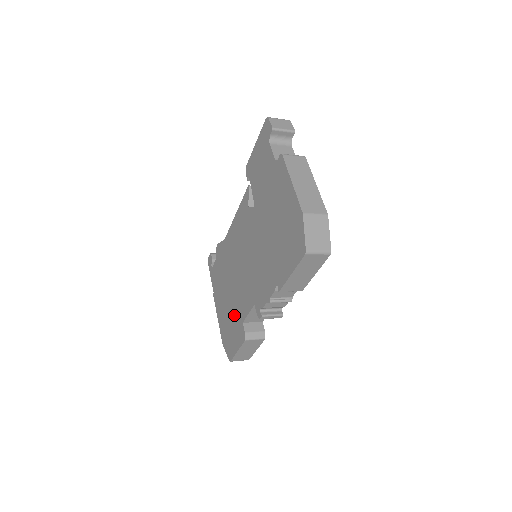
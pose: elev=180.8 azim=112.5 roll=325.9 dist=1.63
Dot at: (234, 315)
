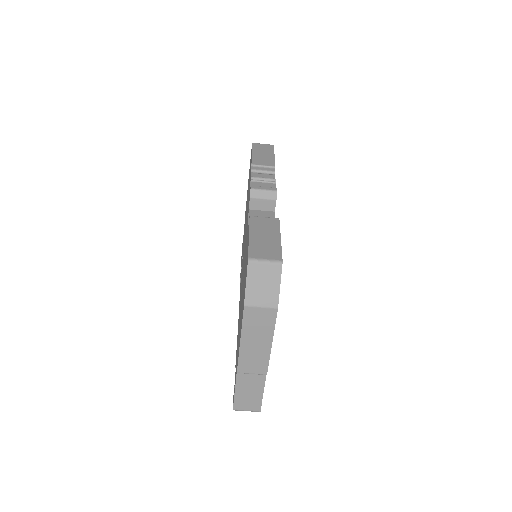
Dot at: occluded
